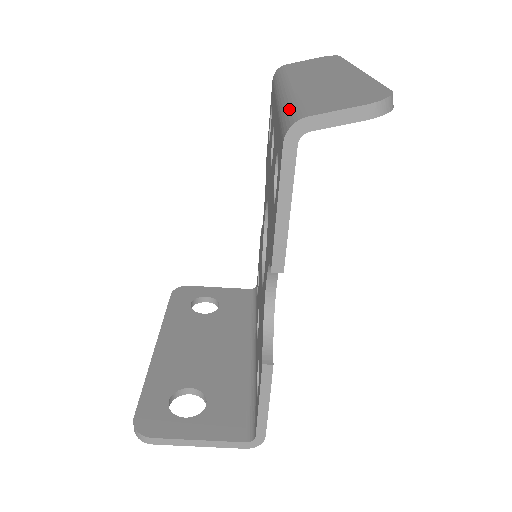
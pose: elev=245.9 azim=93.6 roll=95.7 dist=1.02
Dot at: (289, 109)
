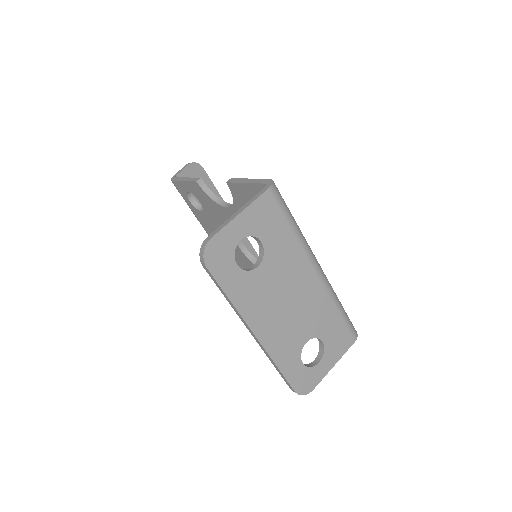
Dot at: occluded
